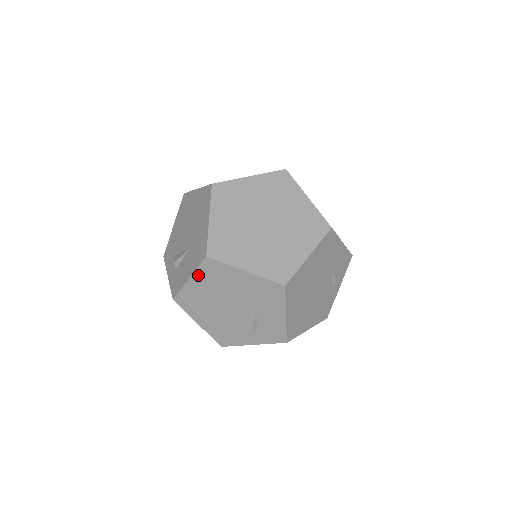
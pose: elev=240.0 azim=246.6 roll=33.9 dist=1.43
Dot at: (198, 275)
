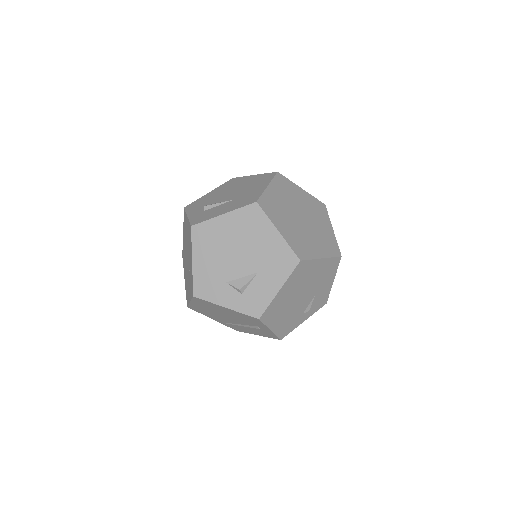
Dot at: (235, 214)
